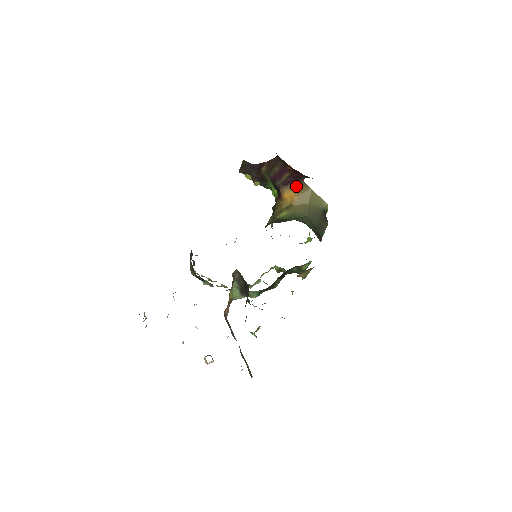
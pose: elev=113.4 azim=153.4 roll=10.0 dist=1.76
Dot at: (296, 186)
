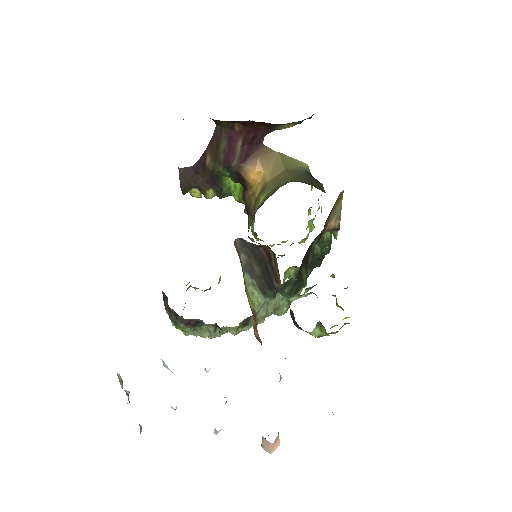
Dot at: (258, 157)
